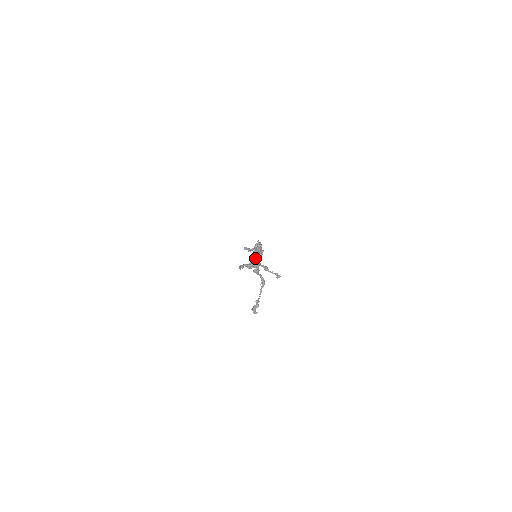
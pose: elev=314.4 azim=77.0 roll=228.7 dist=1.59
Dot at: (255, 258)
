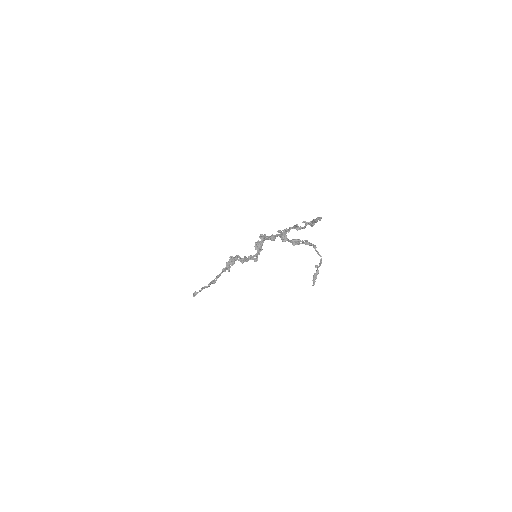
Dot at: (297, 226)
